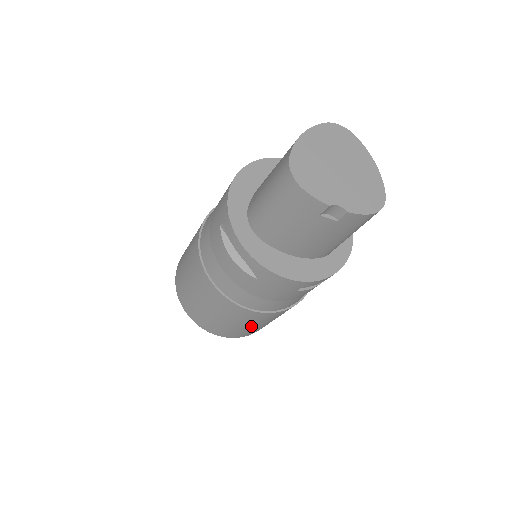
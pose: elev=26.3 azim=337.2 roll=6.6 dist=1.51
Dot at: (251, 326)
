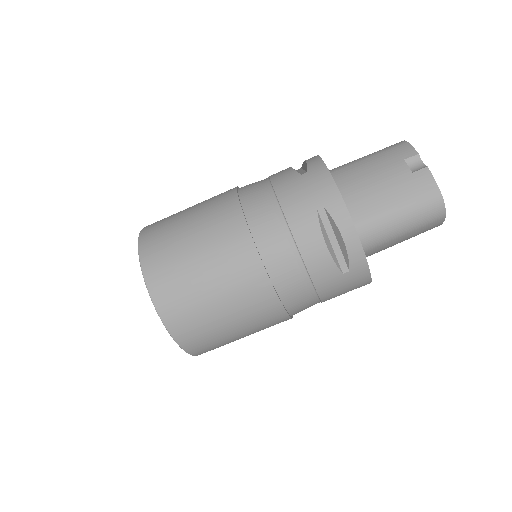
Dot at: (197, 256)
